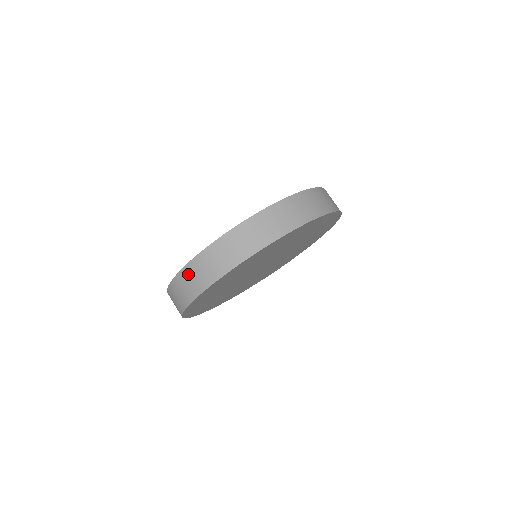
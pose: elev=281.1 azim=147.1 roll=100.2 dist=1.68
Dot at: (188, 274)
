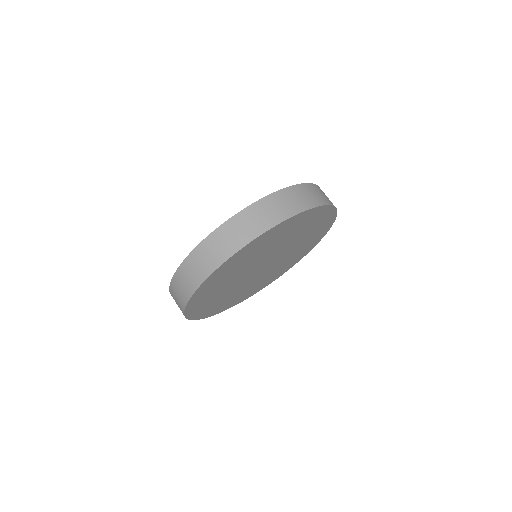
Dot at: (173, 292)
